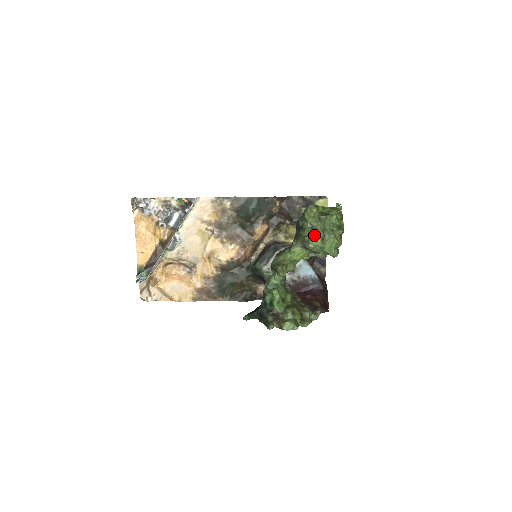
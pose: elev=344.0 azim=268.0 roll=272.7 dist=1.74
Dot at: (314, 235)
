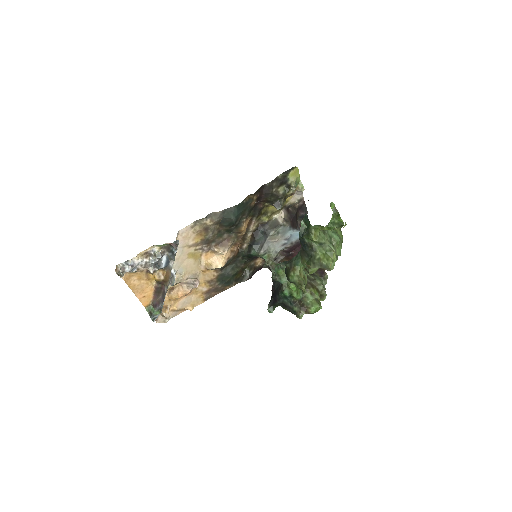
Dot at: (328, 256)
